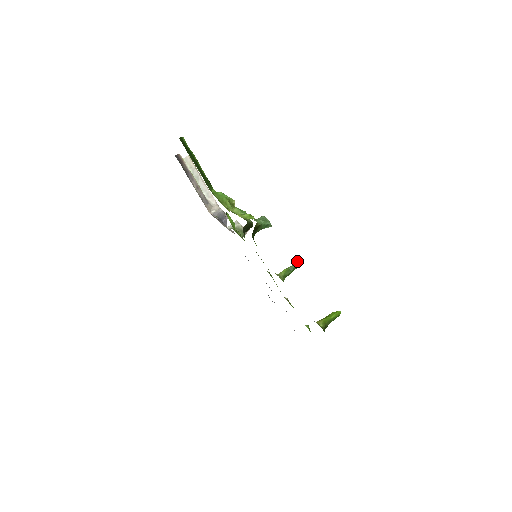
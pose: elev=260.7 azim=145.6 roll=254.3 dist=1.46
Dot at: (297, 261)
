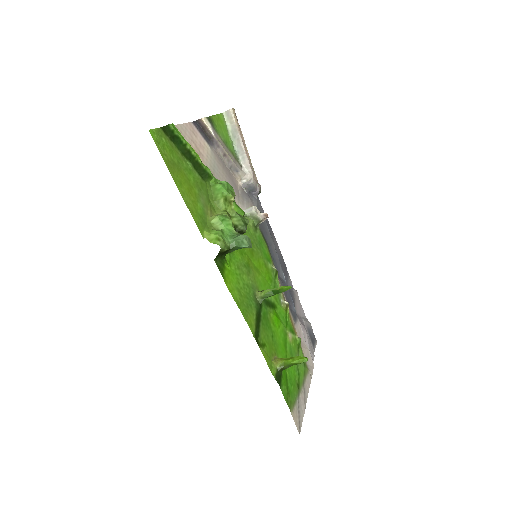
Dot at: occluded
